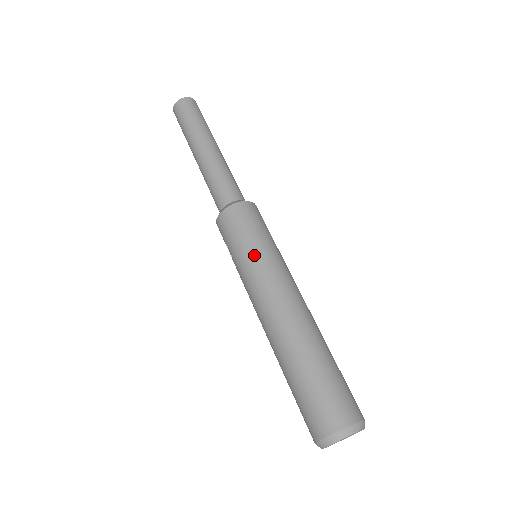
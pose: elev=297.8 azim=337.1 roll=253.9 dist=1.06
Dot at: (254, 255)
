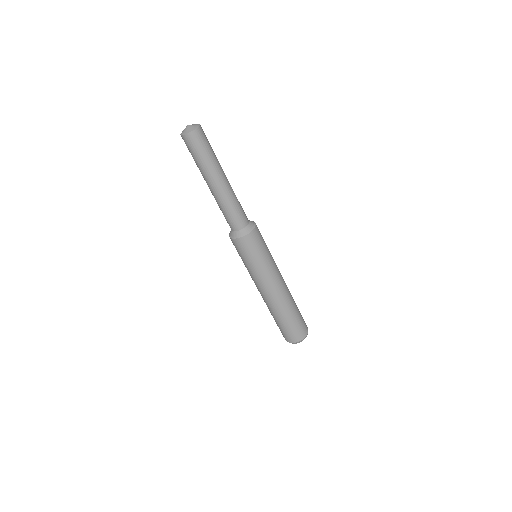
Dot at: (256, 269)
